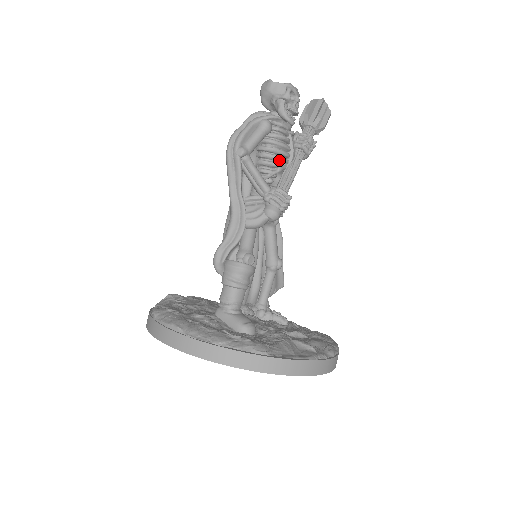
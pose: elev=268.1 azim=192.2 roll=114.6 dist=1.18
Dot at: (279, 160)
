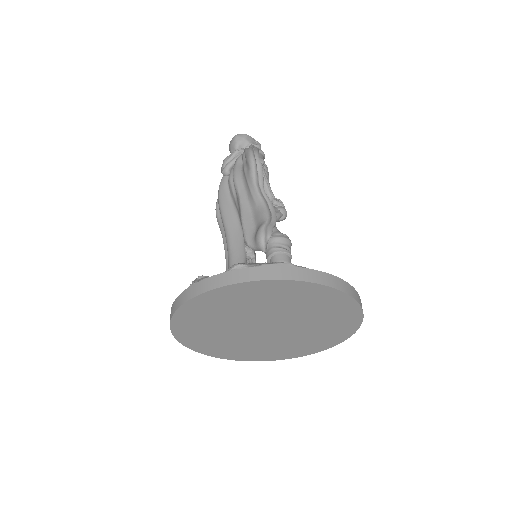
Dot at: occluded
